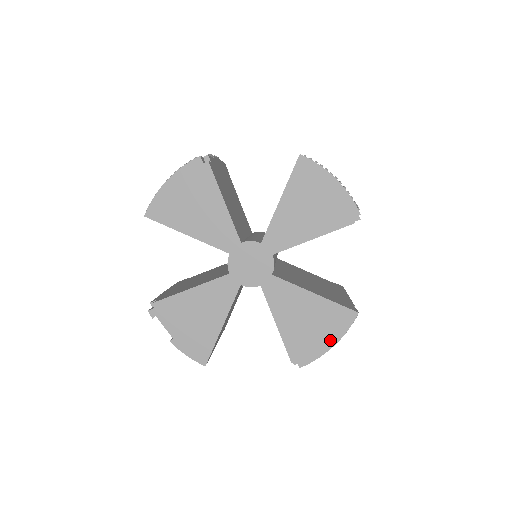
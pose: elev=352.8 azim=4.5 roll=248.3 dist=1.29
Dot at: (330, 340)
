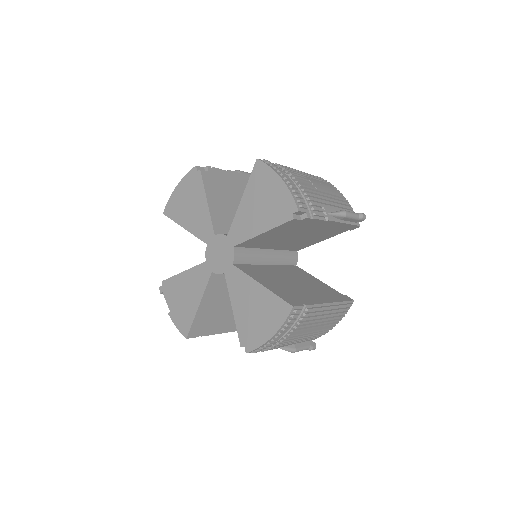
Dot at: (270, 330)
